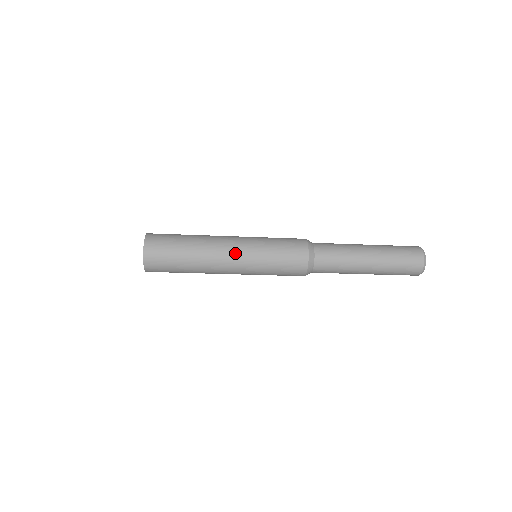
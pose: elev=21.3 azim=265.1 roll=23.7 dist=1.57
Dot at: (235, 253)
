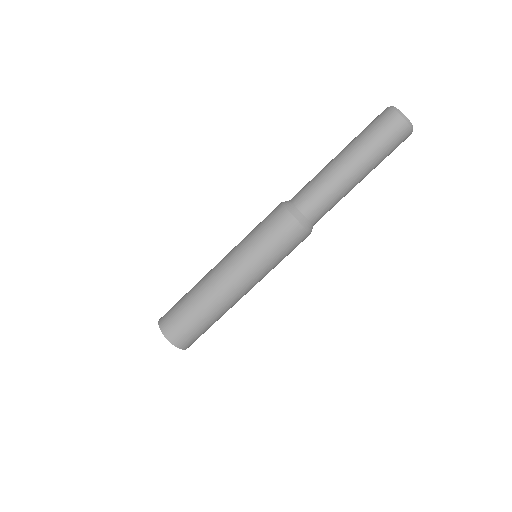
Dot at: (227, 265)
